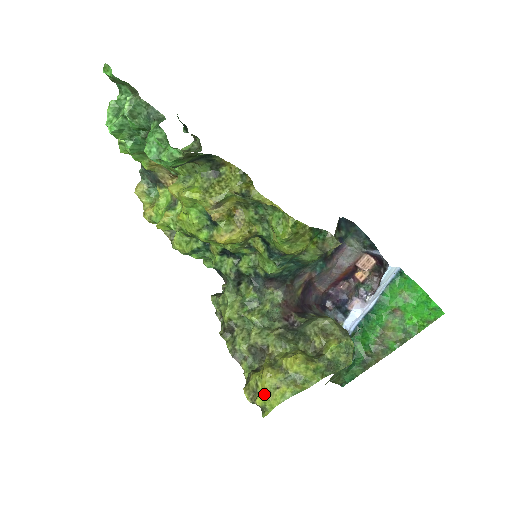
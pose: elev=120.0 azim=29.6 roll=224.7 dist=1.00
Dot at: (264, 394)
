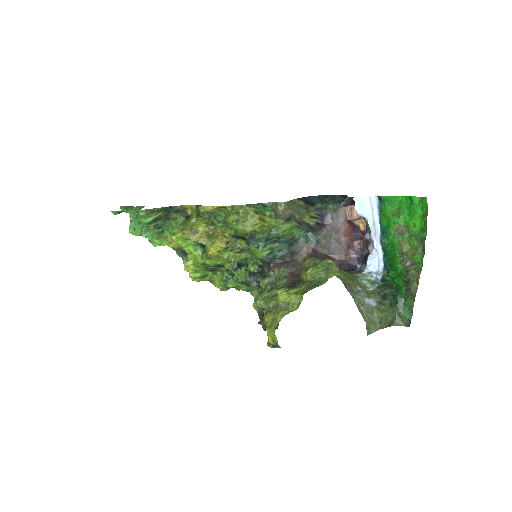
Dot at: (267, 330)
